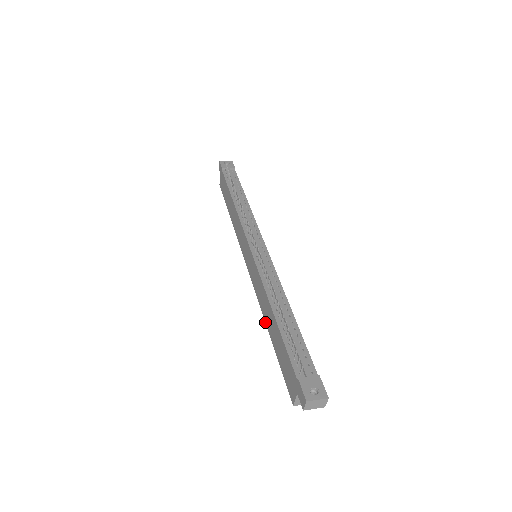
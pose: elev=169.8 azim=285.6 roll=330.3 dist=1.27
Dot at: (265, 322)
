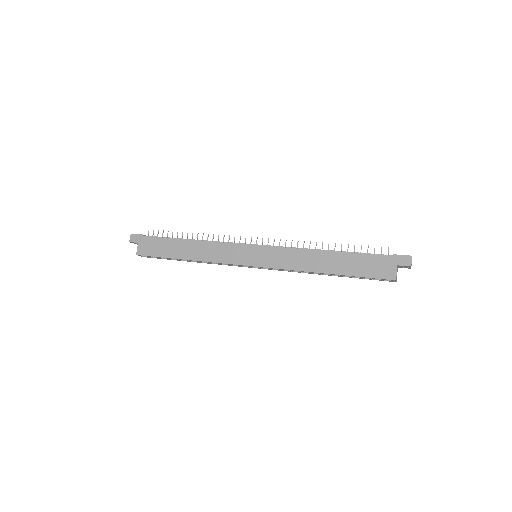
Dot at: (317, 272)
